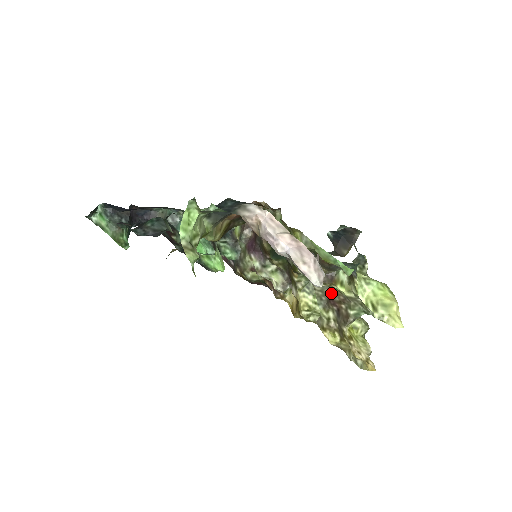
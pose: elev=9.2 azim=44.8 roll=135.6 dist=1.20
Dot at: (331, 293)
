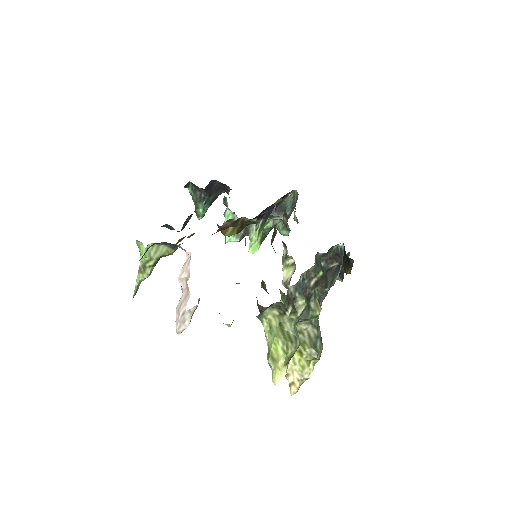
Dot at: occluded
